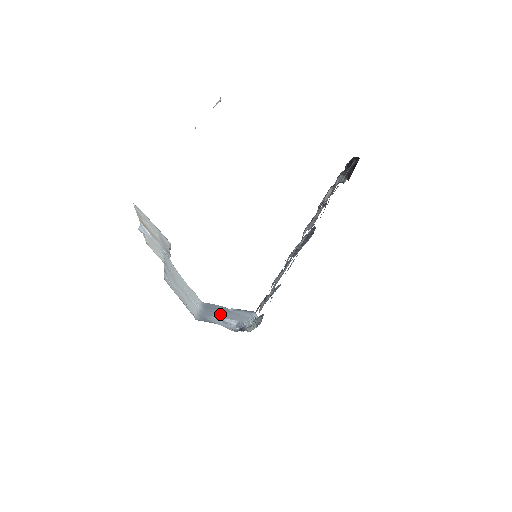
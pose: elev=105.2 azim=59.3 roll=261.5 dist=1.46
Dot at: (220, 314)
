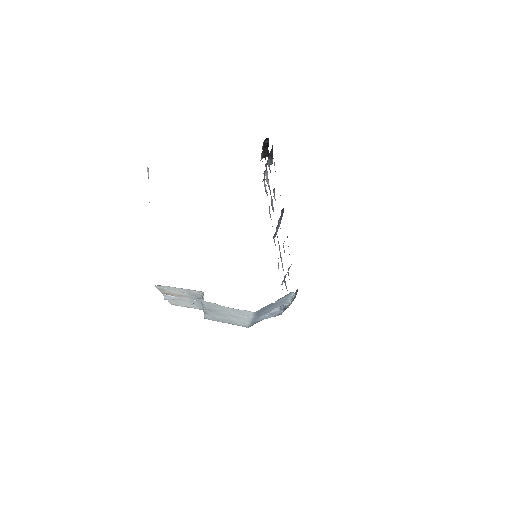
Dot at: (266, 311)
